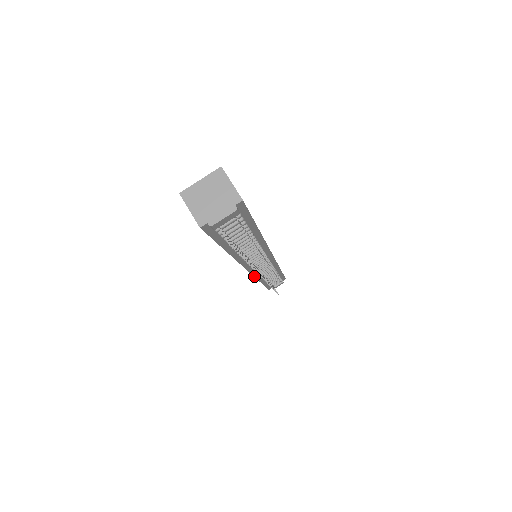
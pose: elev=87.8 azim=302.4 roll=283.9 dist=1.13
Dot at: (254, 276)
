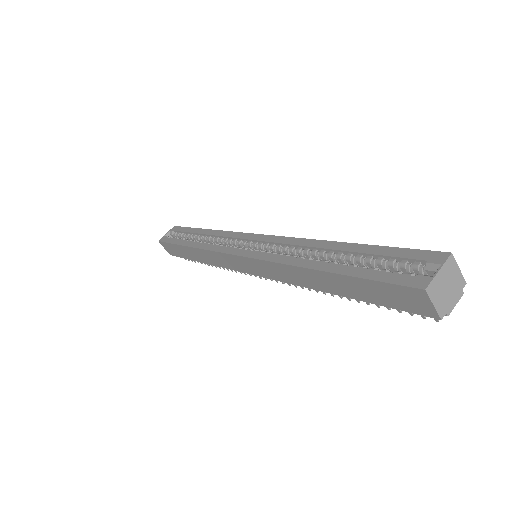
Dot at: (232, 269)
